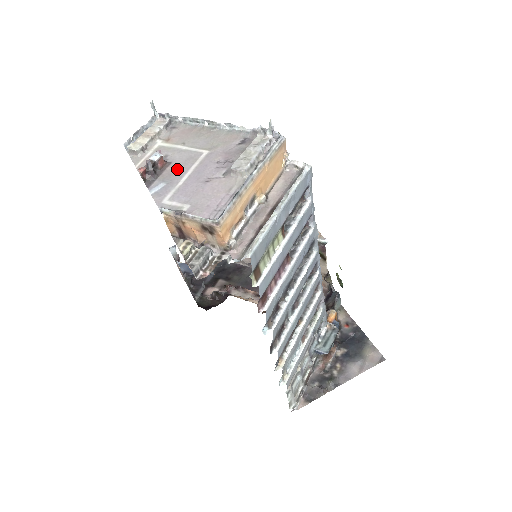
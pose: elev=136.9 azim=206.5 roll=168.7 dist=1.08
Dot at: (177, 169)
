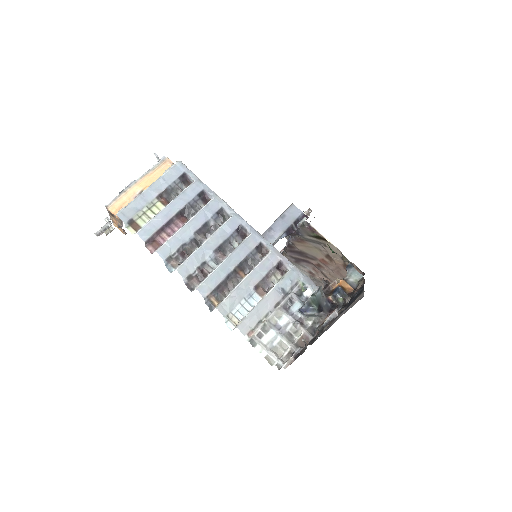
Dot at: occluded
